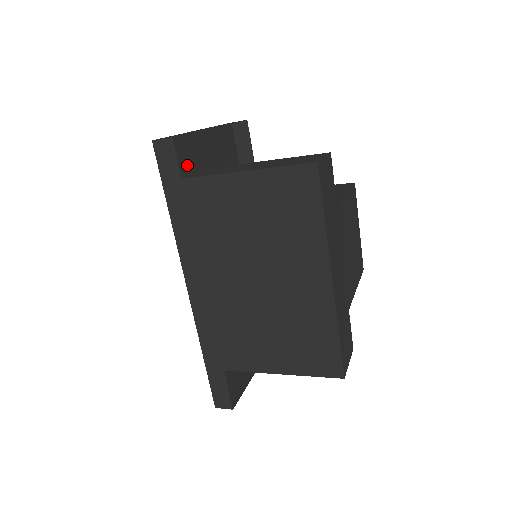
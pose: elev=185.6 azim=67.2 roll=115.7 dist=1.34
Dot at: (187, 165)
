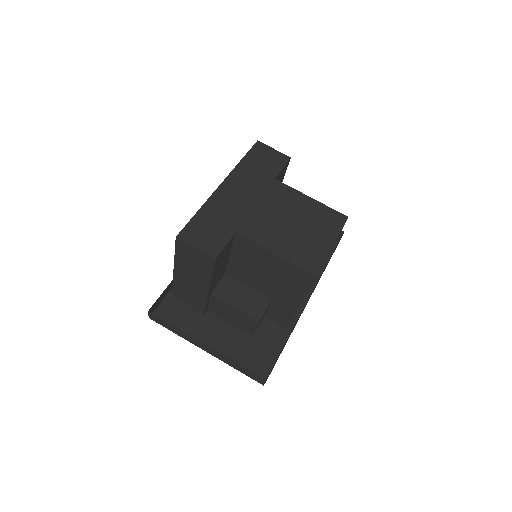
Dot at: occluded
